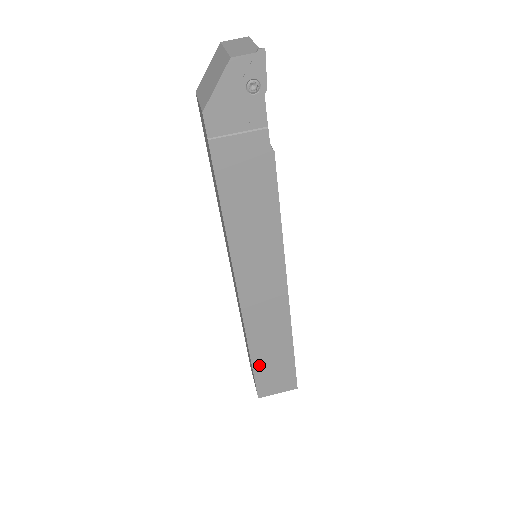
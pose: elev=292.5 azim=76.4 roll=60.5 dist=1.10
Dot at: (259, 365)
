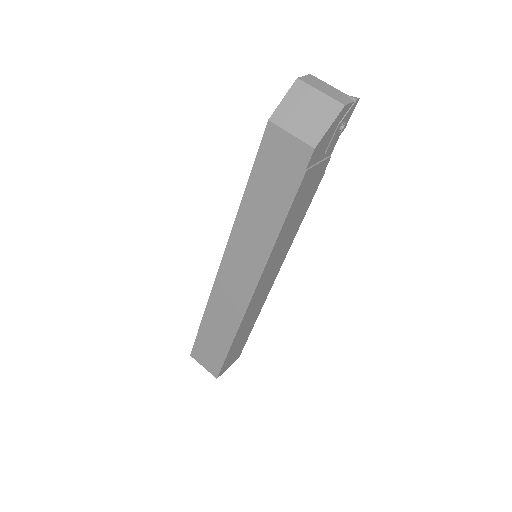
Dot at: (232, 349)
